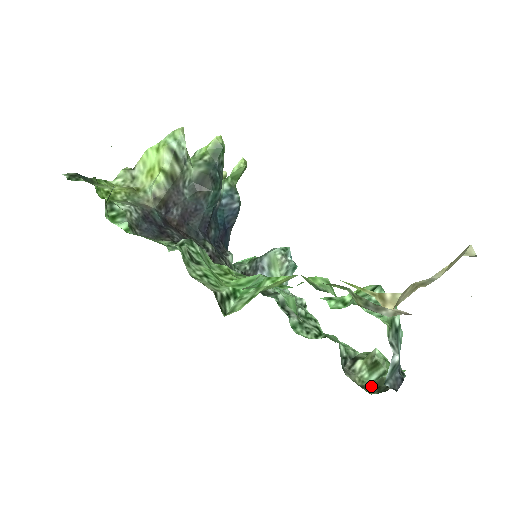
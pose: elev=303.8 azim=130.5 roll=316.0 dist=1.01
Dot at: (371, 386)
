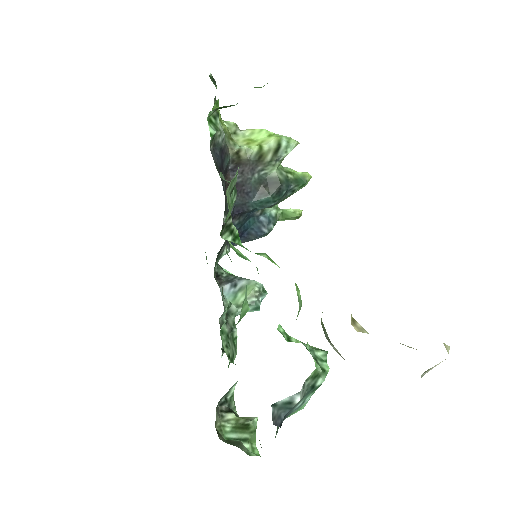
Dot at: (224, 439)
